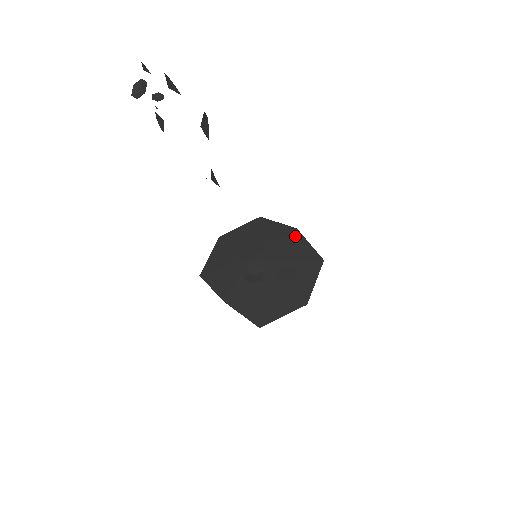
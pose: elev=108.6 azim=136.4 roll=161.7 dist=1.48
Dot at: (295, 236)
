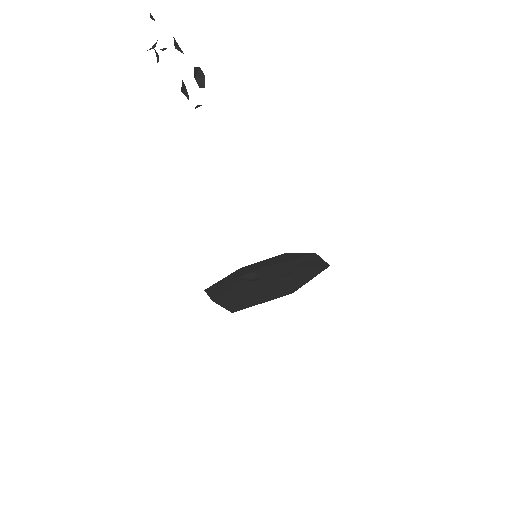
Dot at: (310, 256)
